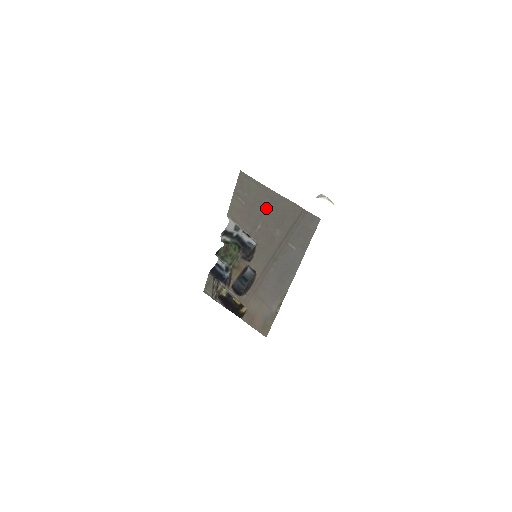
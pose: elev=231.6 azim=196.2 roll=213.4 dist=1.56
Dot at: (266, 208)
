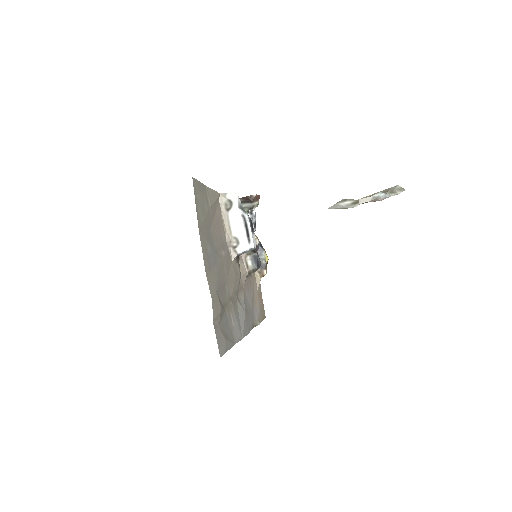
Dot at: (213, 253)
